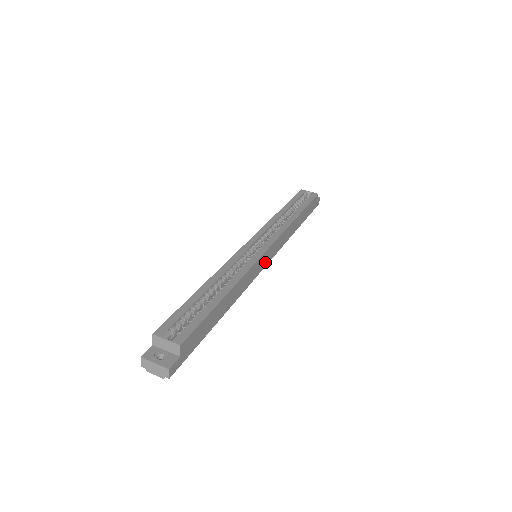
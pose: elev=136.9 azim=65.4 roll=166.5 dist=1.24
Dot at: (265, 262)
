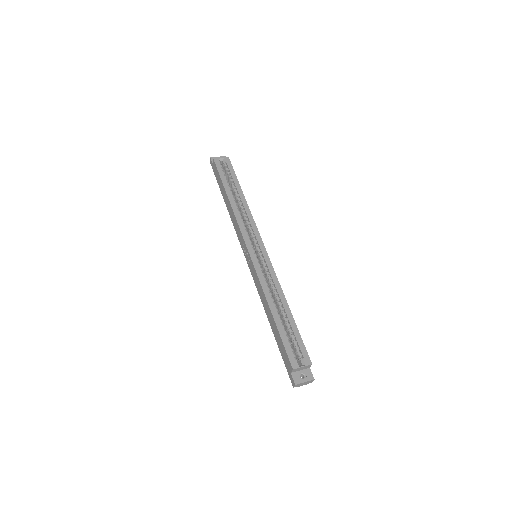
Dot at: occluded
